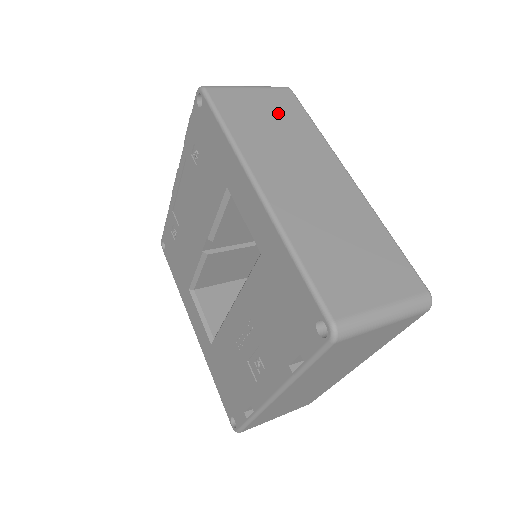
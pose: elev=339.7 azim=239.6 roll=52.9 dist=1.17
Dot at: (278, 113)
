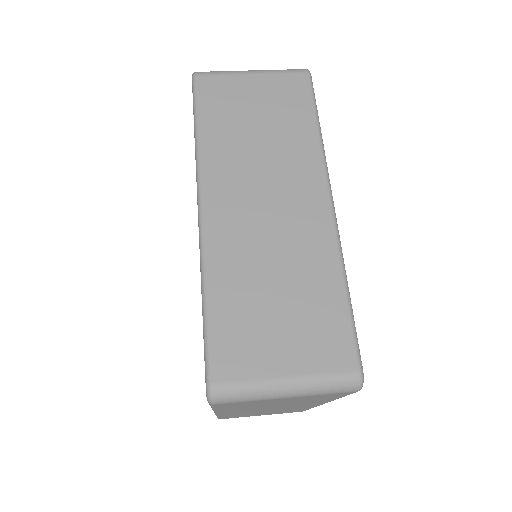
Dot at: (273, 109)
